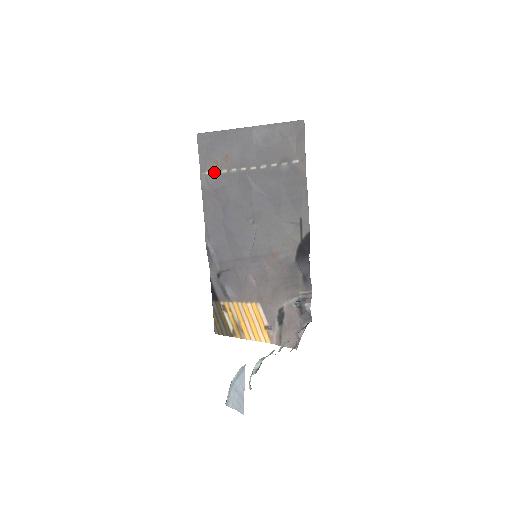
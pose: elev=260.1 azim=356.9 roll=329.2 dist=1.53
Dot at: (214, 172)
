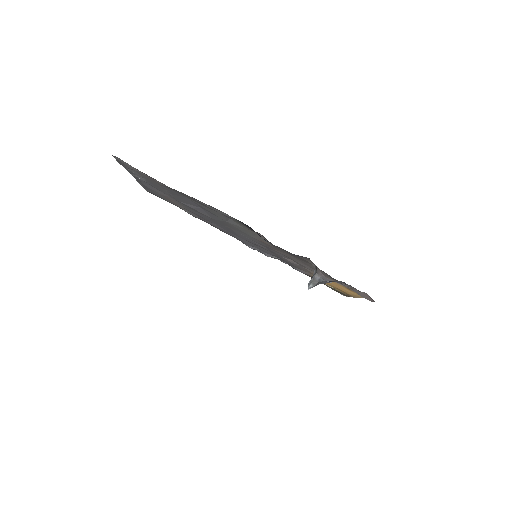
Dot at: (180, 207)
